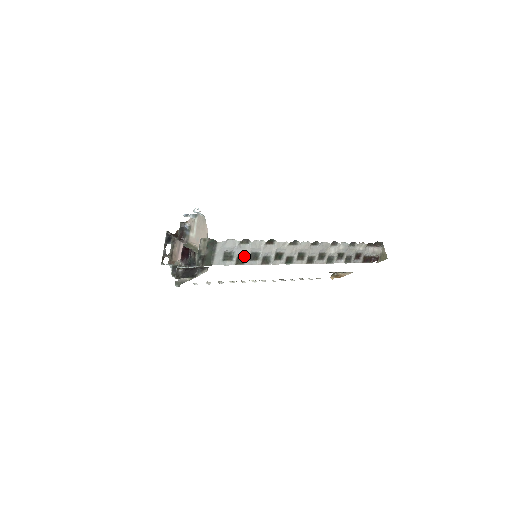
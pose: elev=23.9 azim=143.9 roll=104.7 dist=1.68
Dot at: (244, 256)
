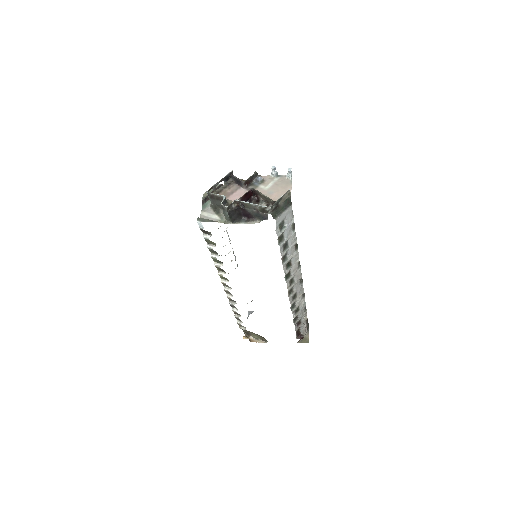
Dot at: (284, 237)
